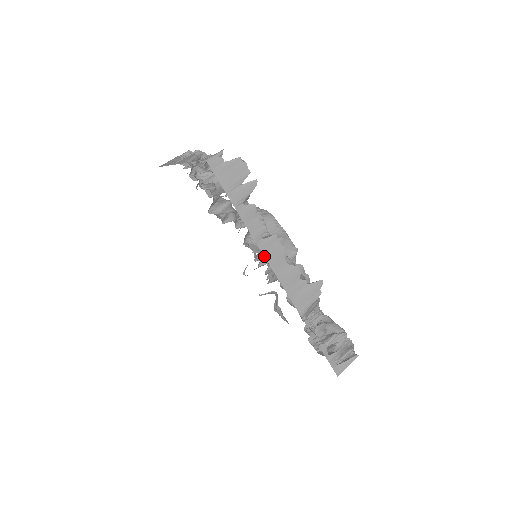
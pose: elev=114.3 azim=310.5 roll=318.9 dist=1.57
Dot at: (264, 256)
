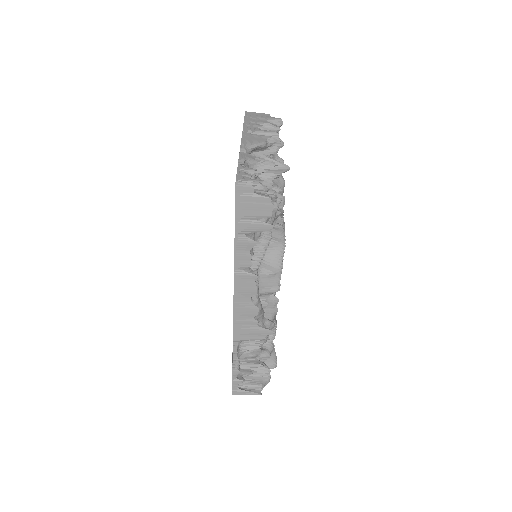
Dot at: (234, 283)
